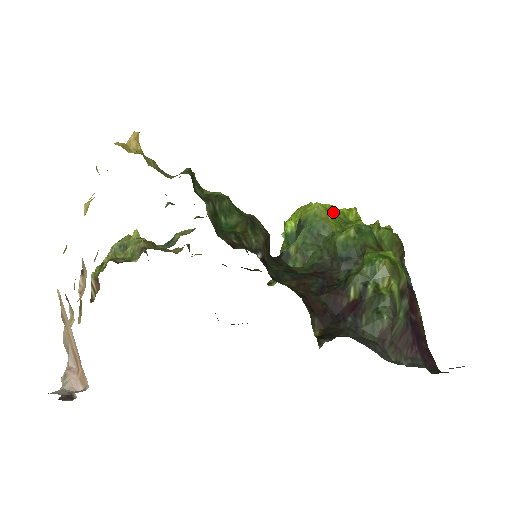
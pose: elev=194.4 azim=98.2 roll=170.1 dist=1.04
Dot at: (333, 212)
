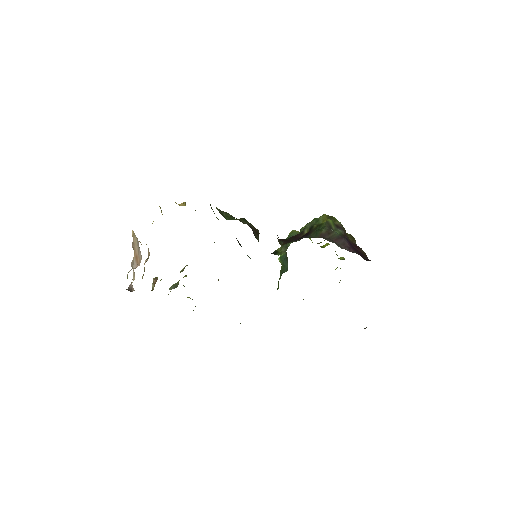
Dot at: occluded
